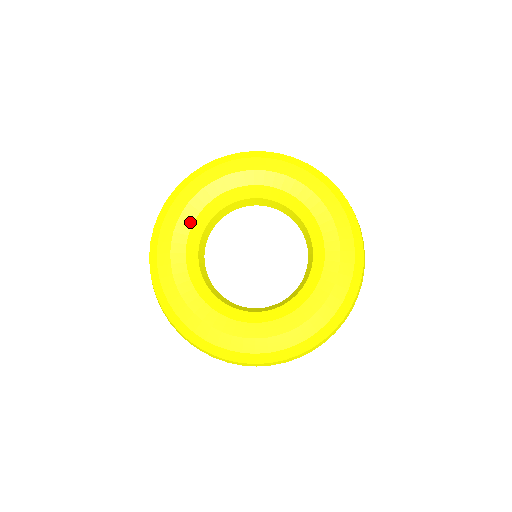
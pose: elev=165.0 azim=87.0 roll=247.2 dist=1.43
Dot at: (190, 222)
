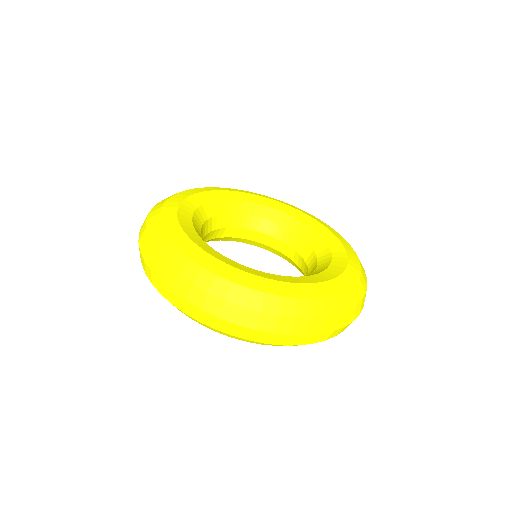
Dot at: (189, 220)
